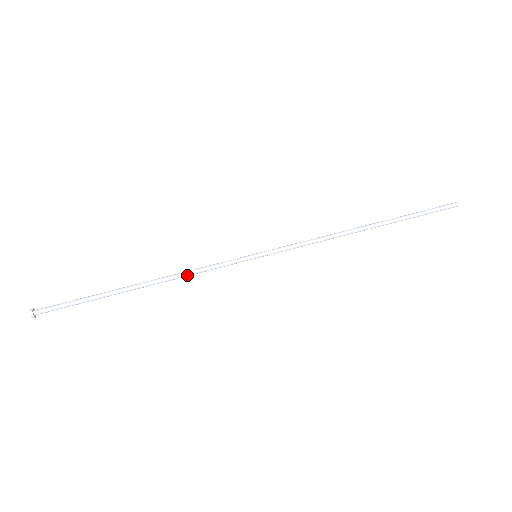
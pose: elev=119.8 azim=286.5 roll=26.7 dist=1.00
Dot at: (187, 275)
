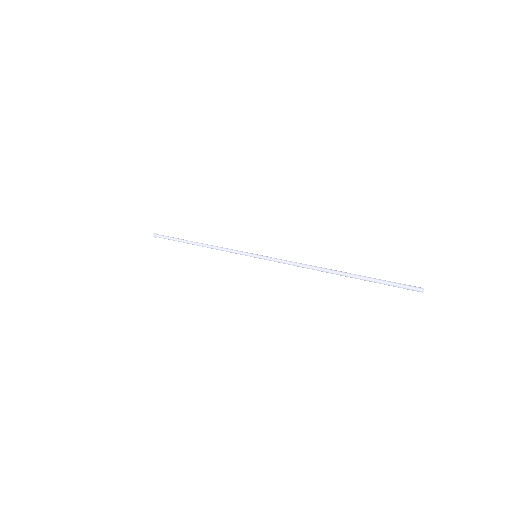
Dot at: (218, 247)
